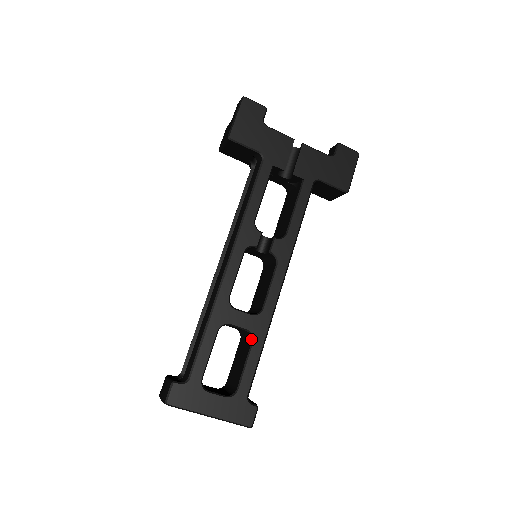
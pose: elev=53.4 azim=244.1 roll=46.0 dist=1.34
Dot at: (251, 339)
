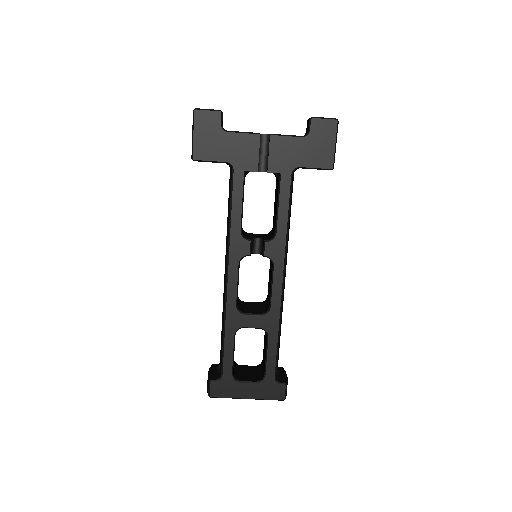
Dot at: occluded
